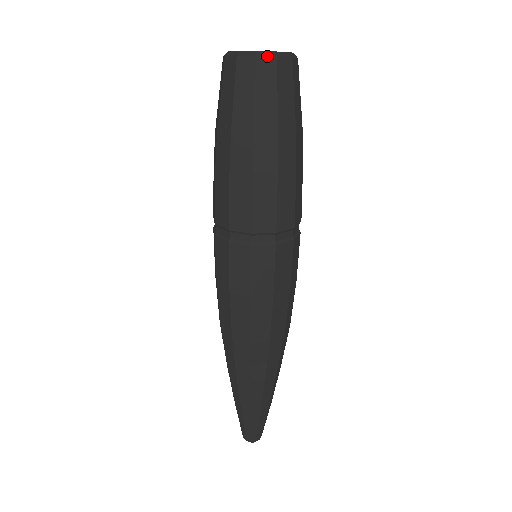
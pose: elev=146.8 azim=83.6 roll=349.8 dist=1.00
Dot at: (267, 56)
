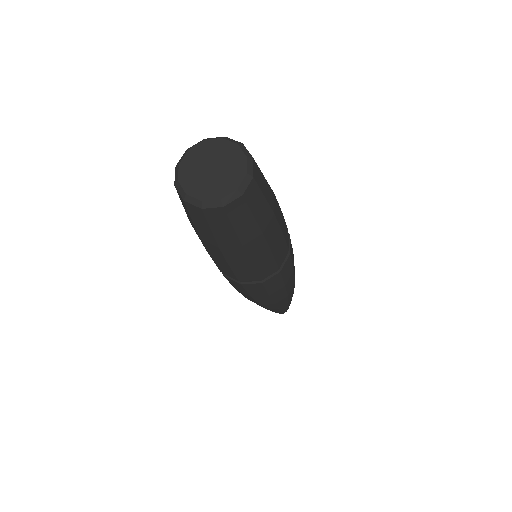
Dot at: (193, 204)
